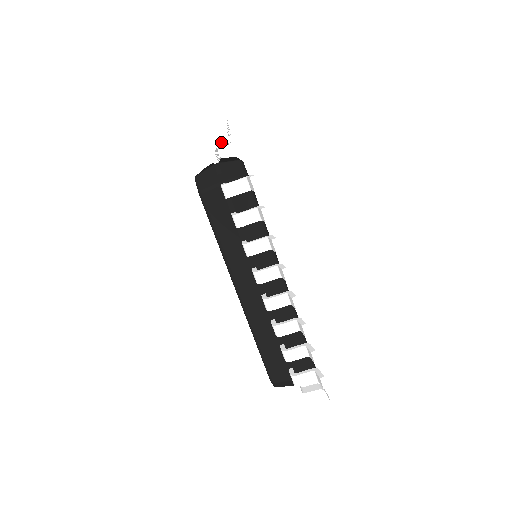
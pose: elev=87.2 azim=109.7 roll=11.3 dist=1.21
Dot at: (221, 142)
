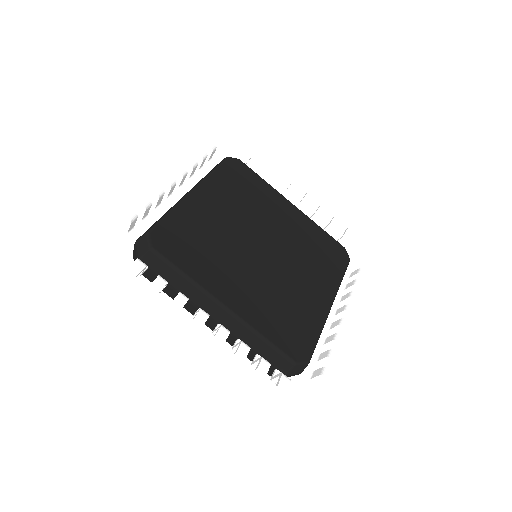
Dot at: (127, 227)
